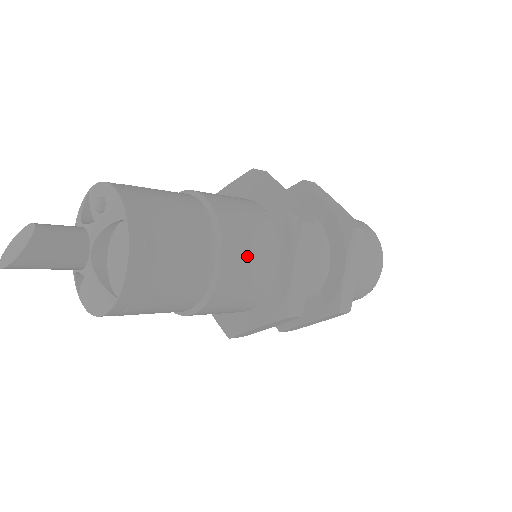
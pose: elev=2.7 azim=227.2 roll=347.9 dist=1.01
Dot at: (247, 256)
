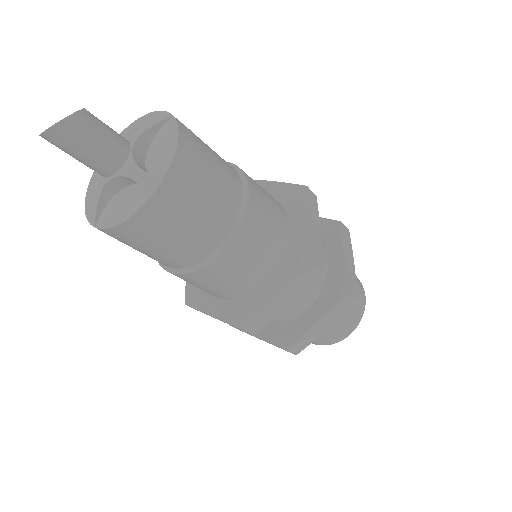
Dot at: (266, 202)
